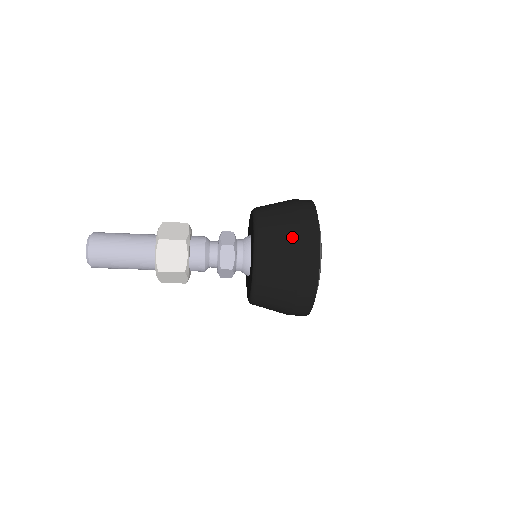
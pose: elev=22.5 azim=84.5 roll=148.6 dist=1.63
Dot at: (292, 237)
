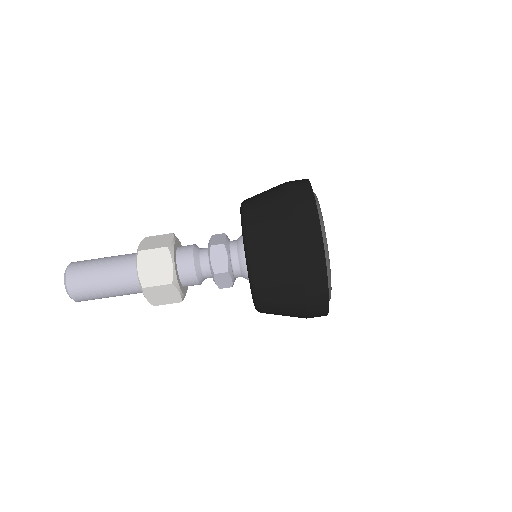
Dot at: occluded
